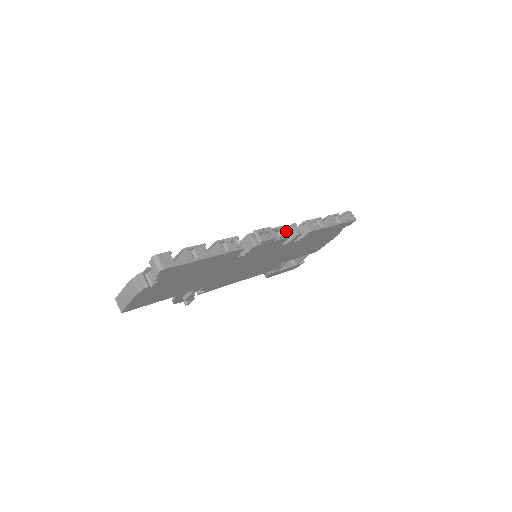
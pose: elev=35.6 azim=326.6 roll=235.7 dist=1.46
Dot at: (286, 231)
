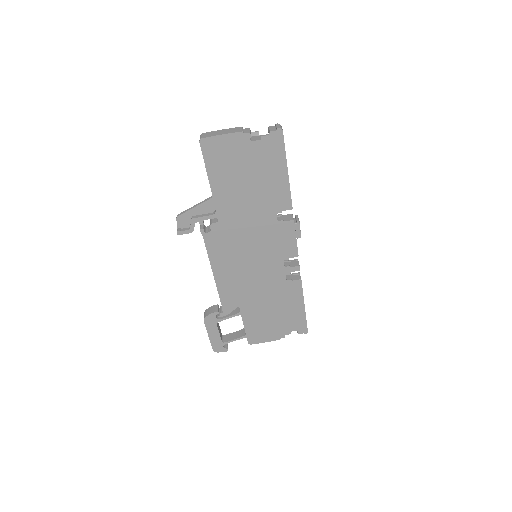
Dot at: (289, 261)
